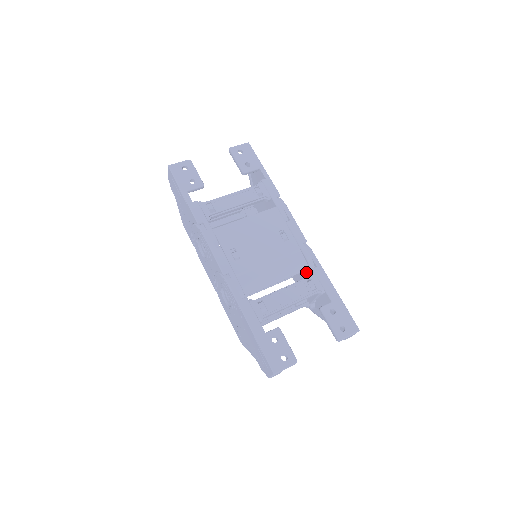
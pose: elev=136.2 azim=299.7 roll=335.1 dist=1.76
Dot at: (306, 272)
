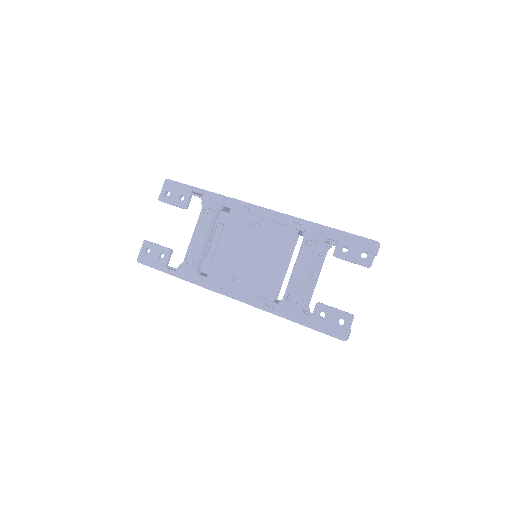
Dot at: occluded
